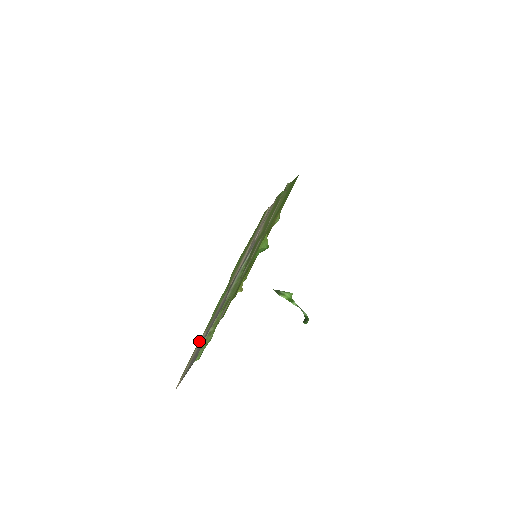
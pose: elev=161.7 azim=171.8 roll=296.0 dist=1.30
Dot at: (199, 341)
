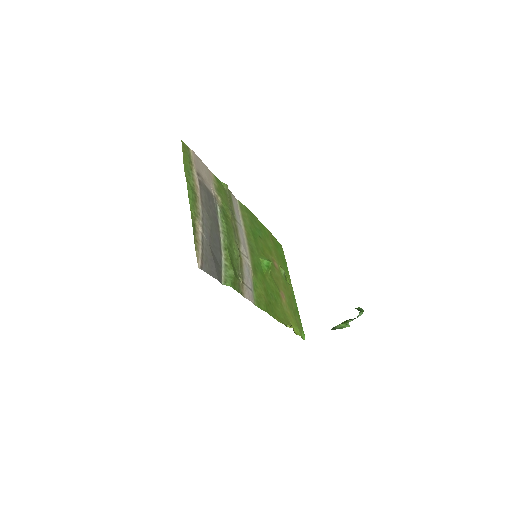
Dot at: (197, 230)
